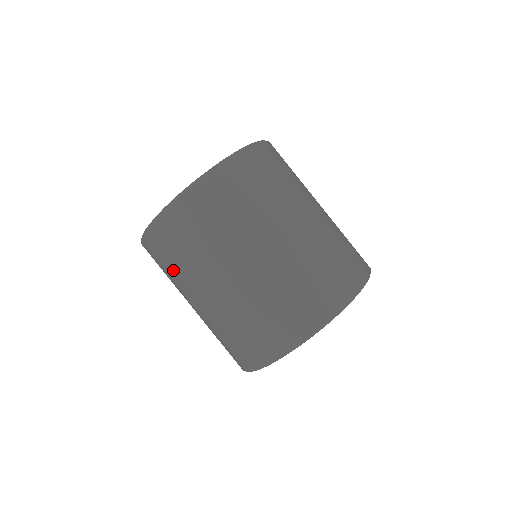
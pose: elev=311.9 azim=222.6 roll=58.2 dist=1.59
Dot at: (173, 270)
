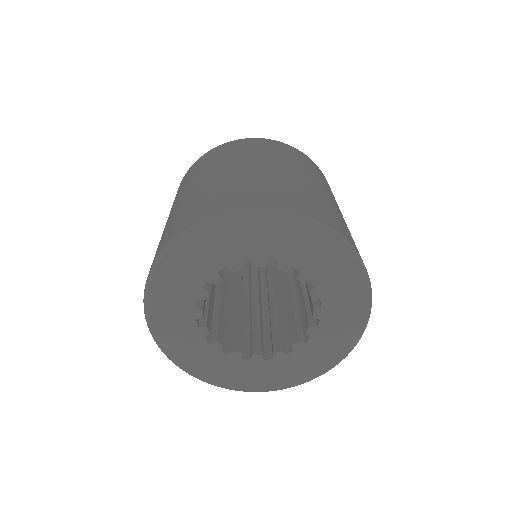
Dot at: occluded
